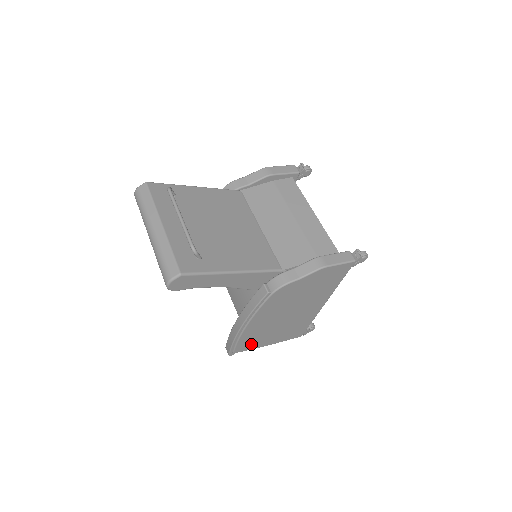
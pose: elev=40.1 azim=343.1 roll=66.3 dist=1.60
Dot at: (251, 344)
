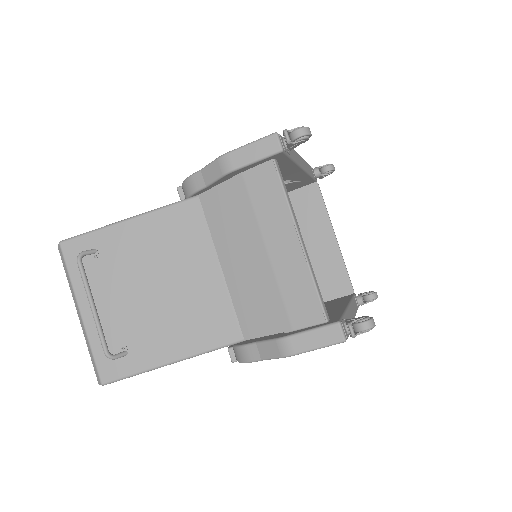
Dot at: occluded
